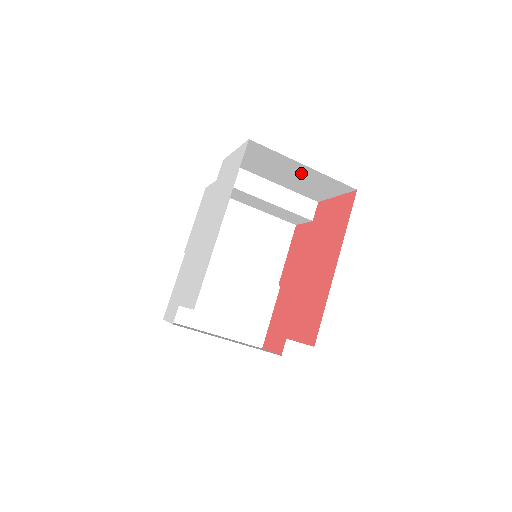
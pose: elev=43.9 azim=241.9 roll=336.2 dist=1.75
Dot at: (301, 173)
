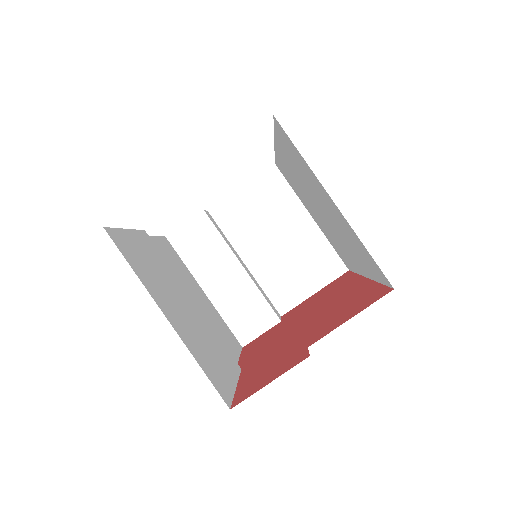
Dot at: (297, 236)
